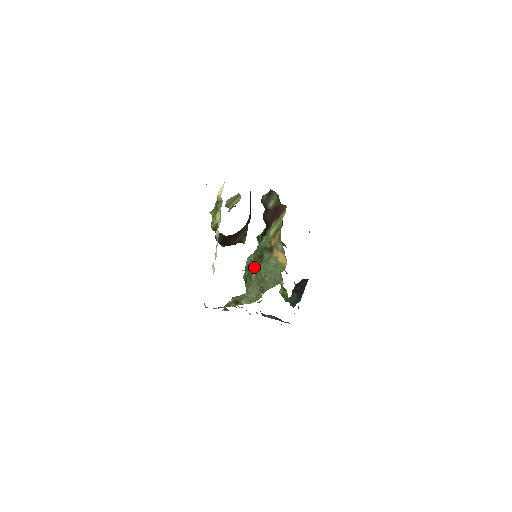
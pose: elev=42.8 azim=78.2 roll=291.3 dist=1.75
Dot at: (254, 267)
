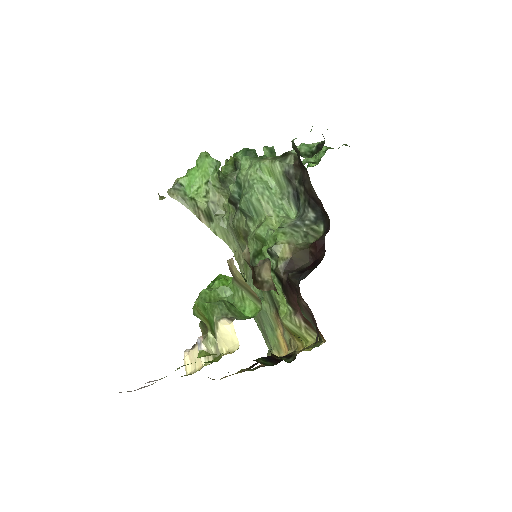
Dot at: occluded
